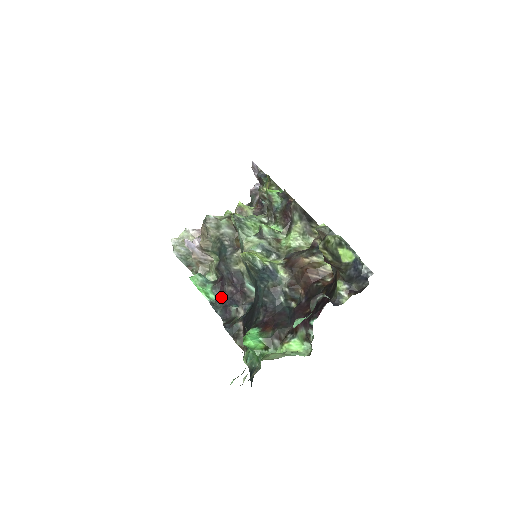
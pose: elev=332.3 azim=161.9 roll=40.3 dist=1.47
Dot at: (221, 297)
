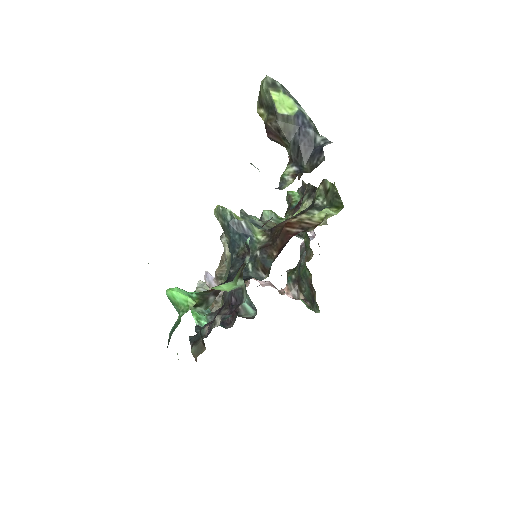
Dot at: (212, 321)
